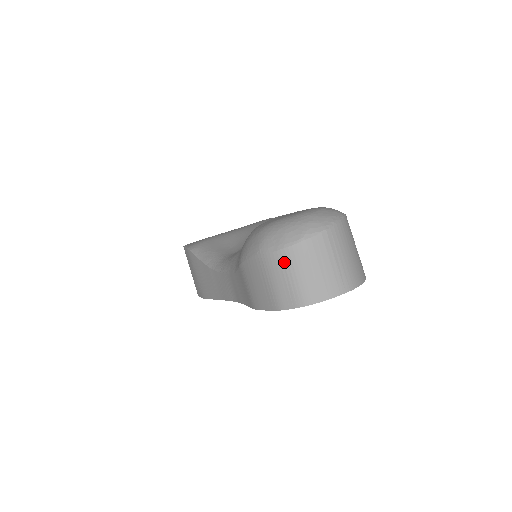
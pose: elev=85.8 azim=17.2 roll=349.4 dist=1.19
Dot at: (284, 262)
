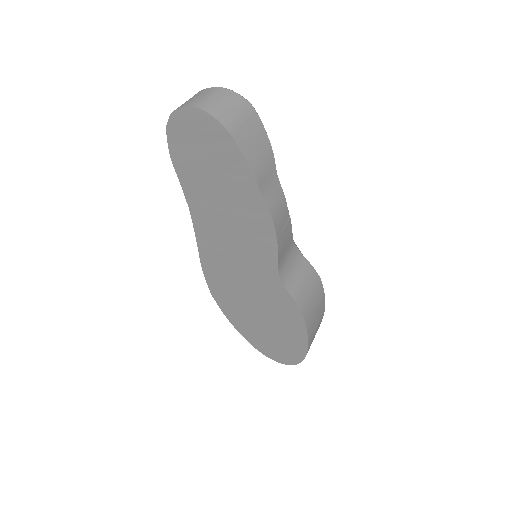
Dot at: occluded
